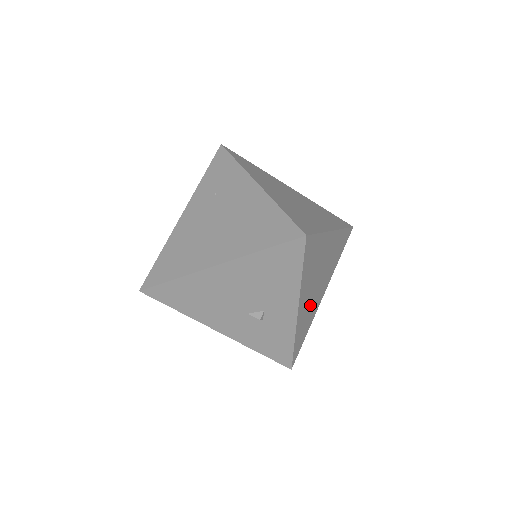
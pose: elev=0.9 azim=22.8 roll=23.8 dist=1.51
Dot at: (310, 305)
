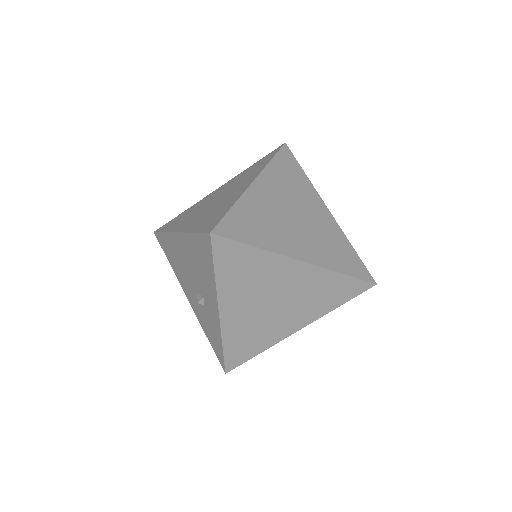
Dot at: (257, 323)
